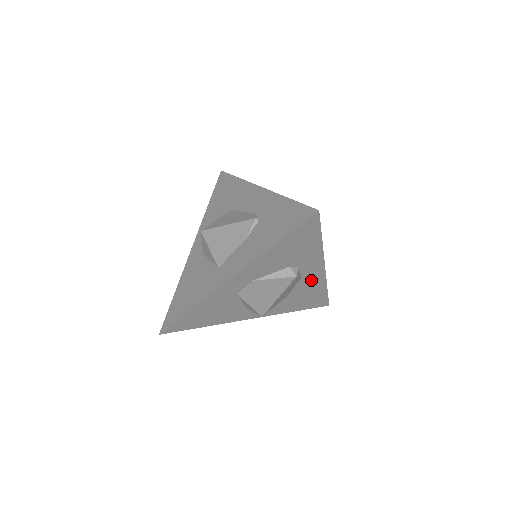
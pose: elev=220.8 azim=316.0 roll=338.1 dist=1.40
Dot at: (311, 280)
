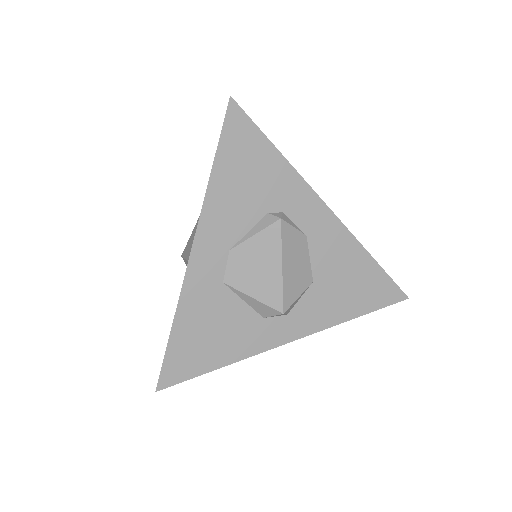
Dot at: (328, 240)
